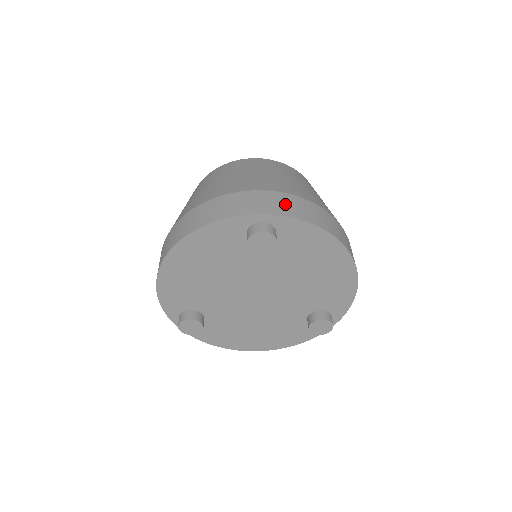
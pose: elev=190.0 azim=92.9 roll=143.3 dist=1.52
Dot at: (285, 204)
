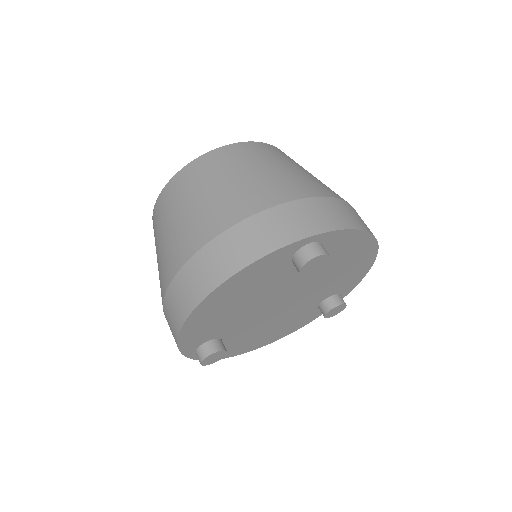
Dot at: (325, 213)
